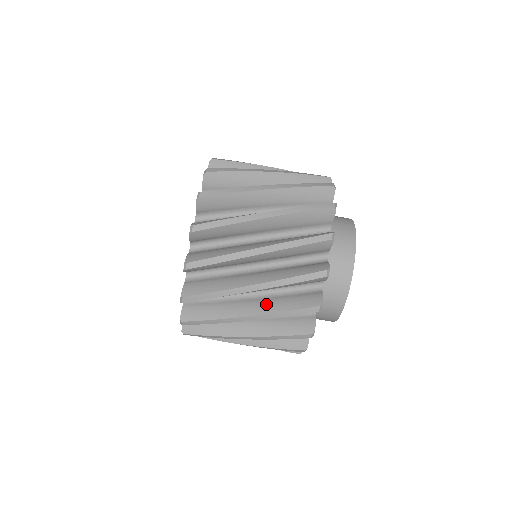
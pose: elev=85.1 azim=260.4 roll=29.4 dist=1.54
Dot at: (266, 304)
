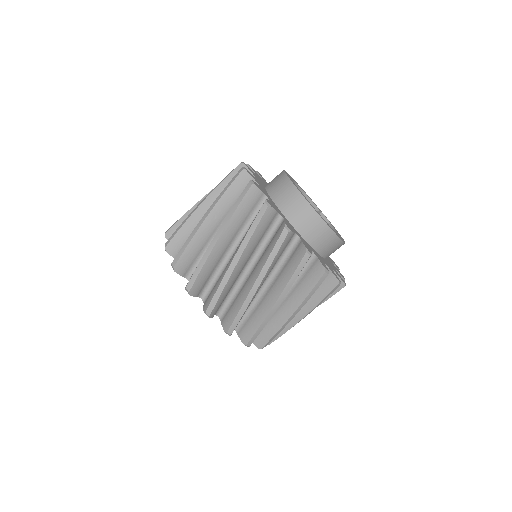
Dot at: (278, 285)
